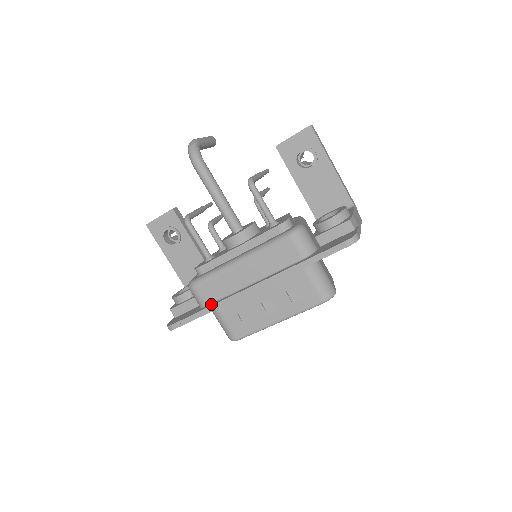
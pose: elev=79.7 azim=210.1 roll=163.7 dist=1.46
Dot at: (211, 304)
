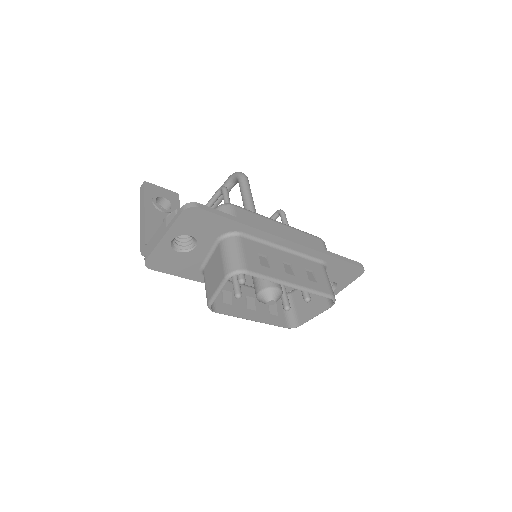
Dot at: occluded
